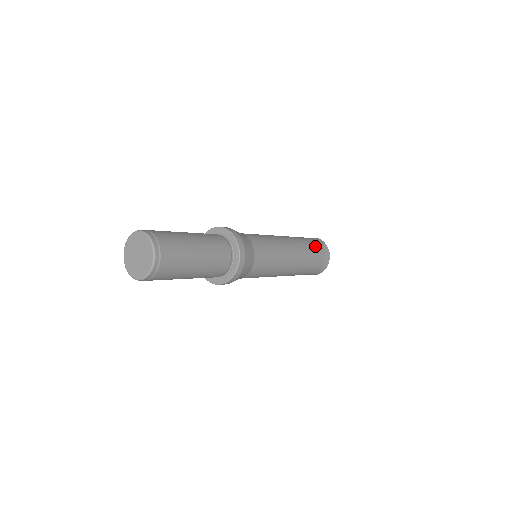
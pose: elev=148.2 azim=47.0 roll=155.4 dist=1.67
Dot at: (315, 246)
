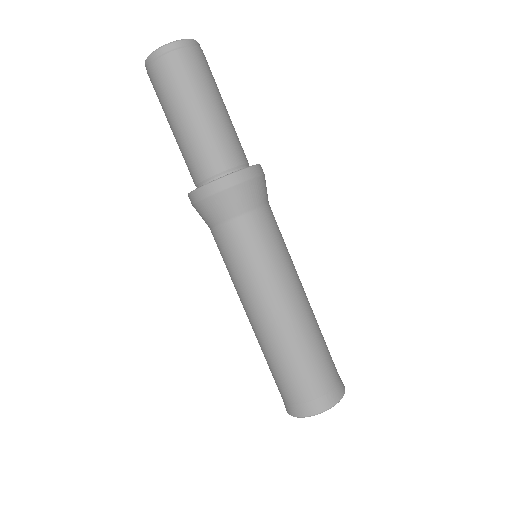
Dot at: (330, 358)
